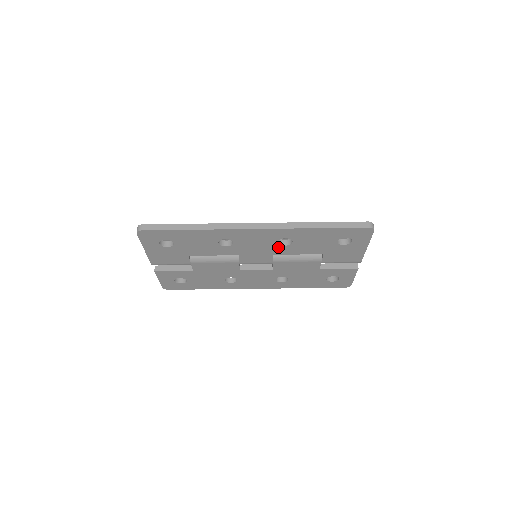
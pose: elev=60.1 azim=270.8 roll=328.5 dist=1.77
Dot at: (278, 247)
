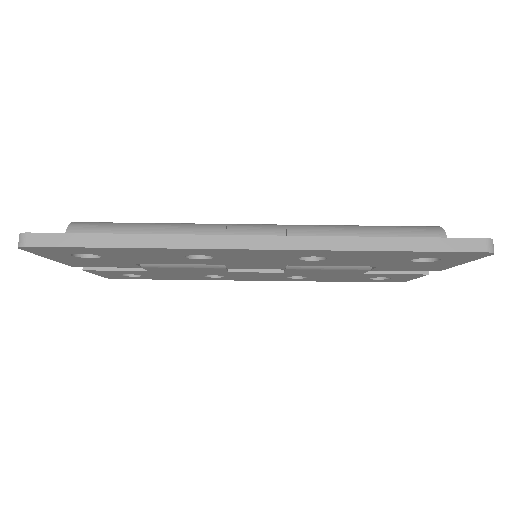
Dot at: (297, 261)
